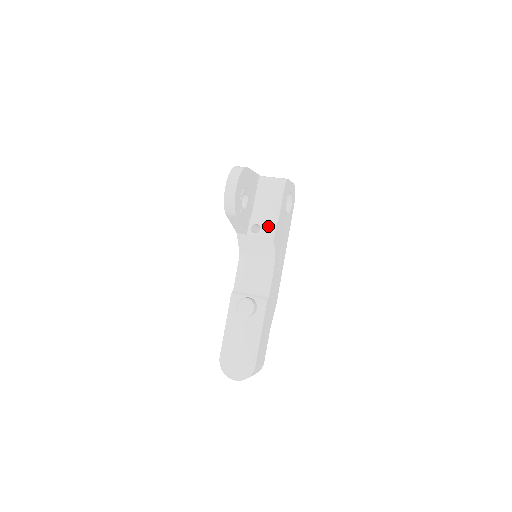
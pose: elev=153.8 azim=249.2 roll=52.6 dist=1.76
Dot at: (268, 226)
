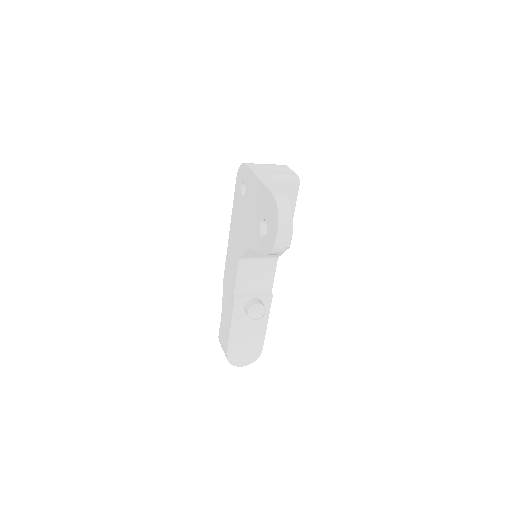
Dot at: occluded
